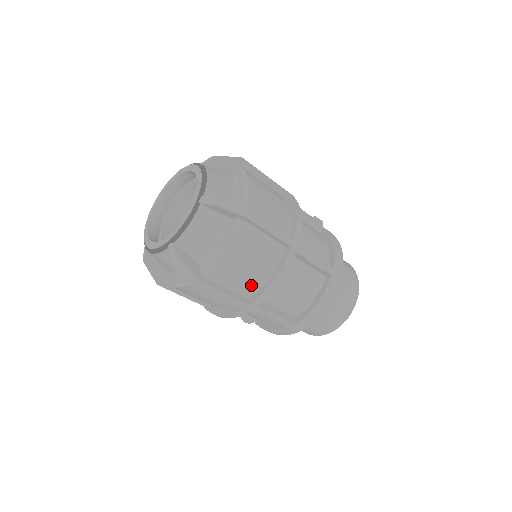
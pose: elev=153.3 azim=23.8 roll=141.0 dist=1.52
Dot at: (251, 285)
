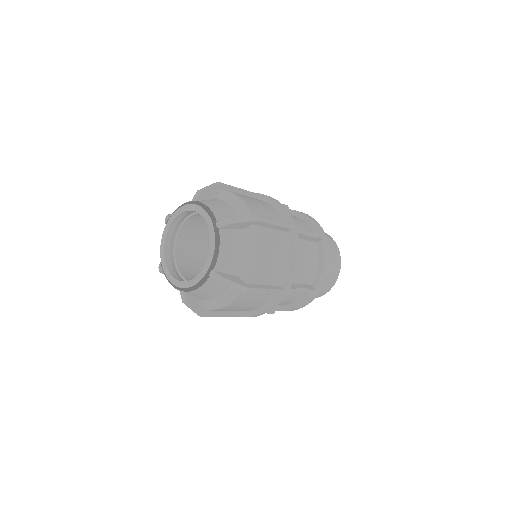
Dot at: (280, 273)
